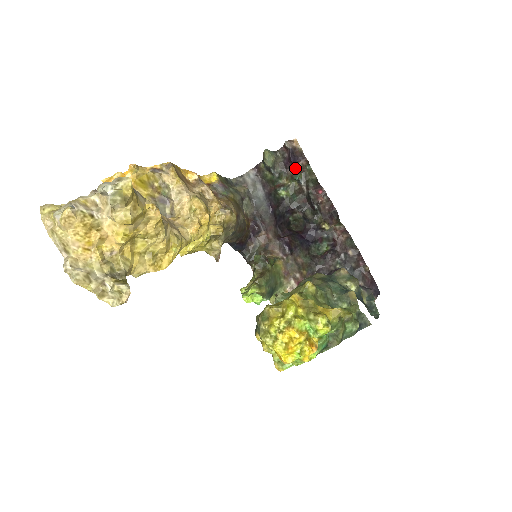
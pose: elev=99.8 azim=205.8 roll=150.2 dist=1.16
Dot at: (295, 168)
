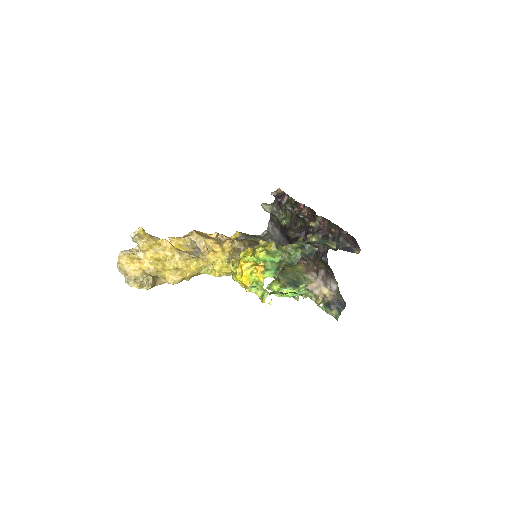
Dot at: (284, 204)
